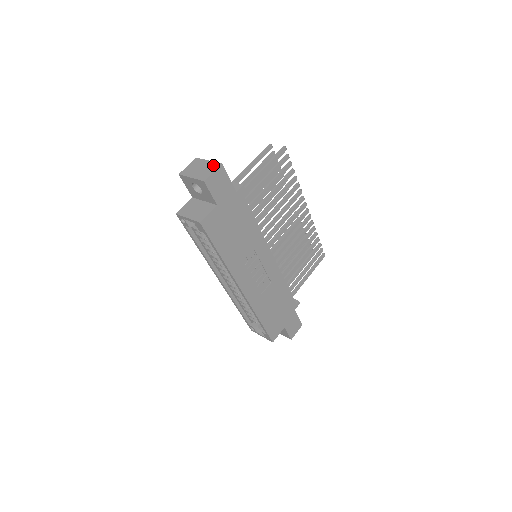
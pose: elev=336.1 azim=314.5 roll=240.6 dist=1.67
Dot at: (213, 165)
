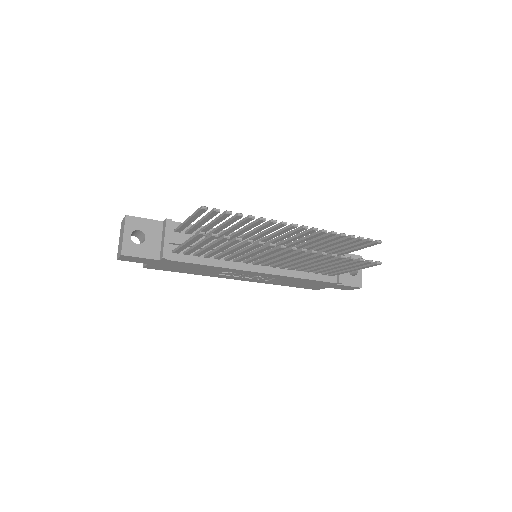
Dot at: (121, 248)
